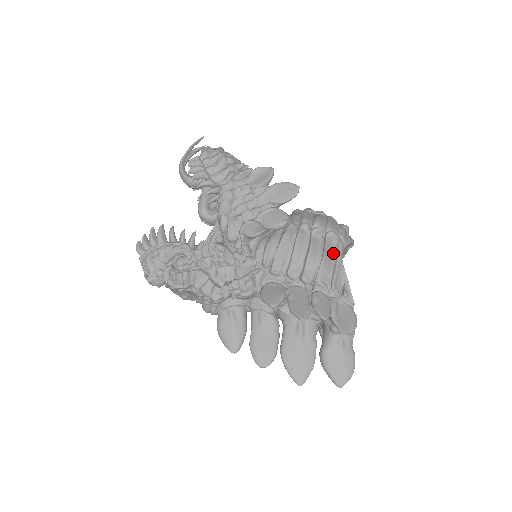
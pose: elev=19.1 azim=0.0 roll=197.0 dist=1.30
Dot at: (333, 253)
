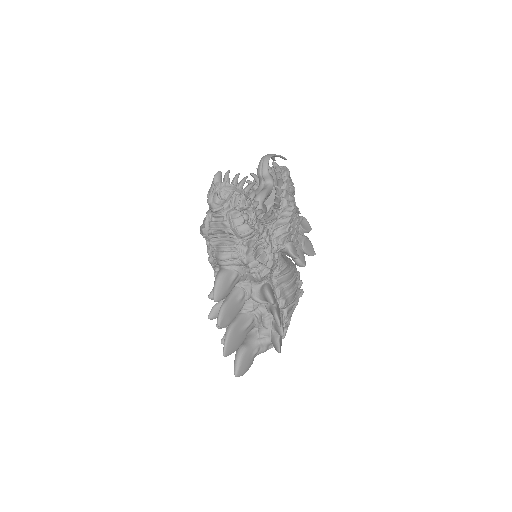
Dot at: occluded
